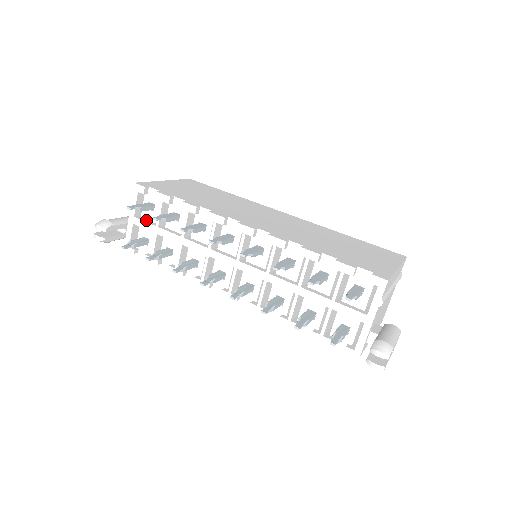
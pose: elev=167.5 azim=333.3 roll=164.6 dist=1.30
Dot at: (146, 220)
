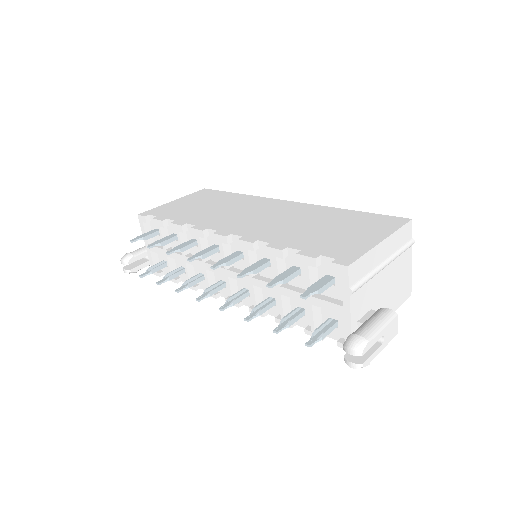
Dot at: occluded
